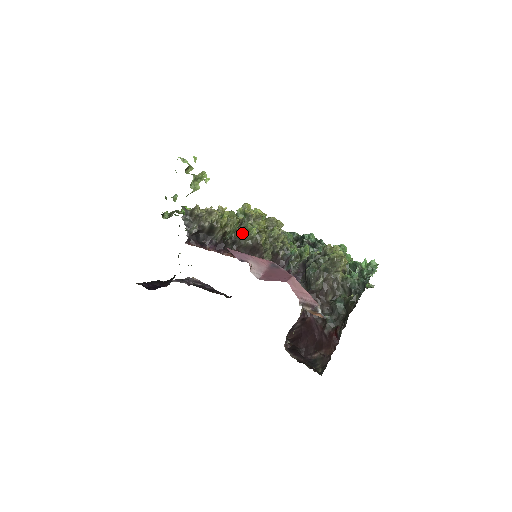
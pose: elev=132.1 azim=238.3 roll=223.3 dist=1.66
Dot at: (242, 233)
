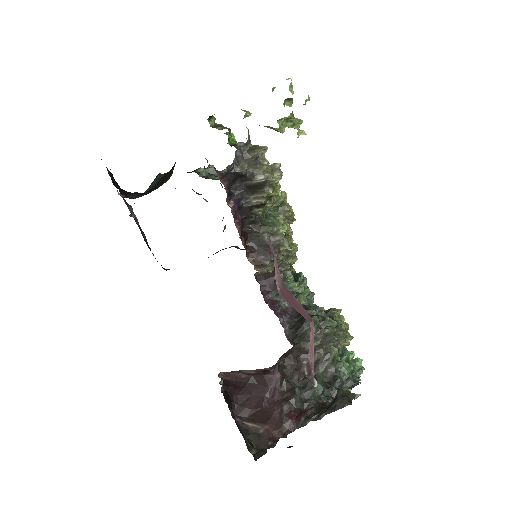
Dot at: (266, 220)
